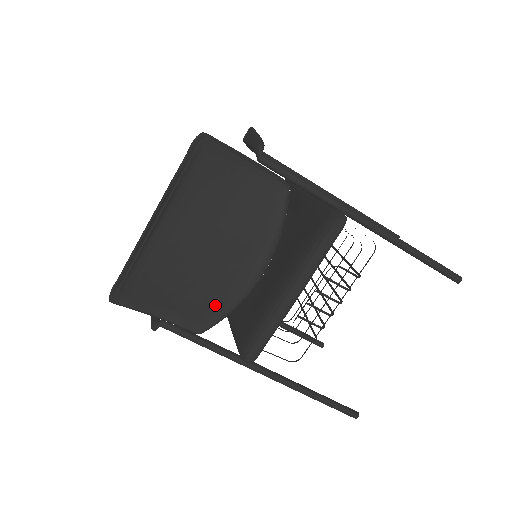
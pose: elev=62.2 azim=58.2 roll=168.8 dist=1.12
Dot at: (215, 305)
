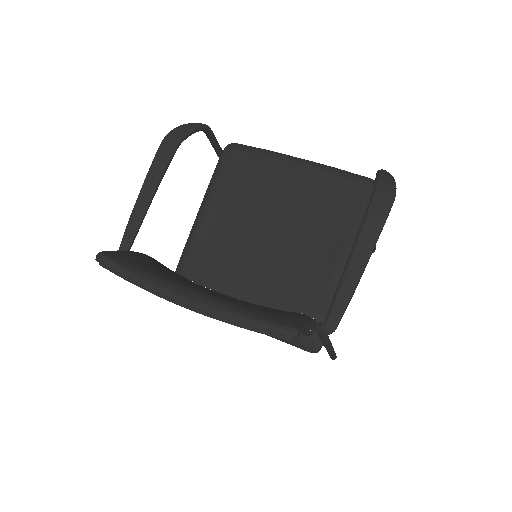
Dot at: occluded
